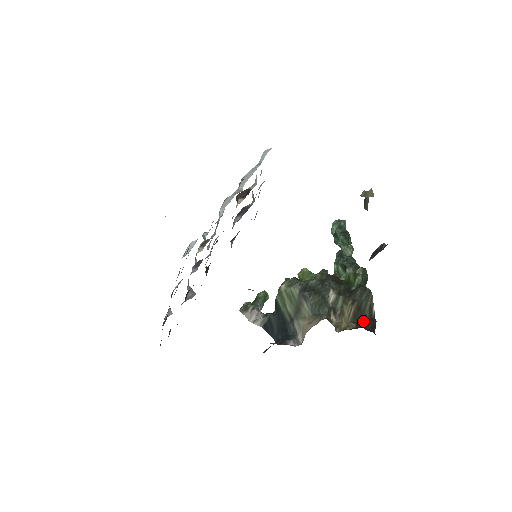
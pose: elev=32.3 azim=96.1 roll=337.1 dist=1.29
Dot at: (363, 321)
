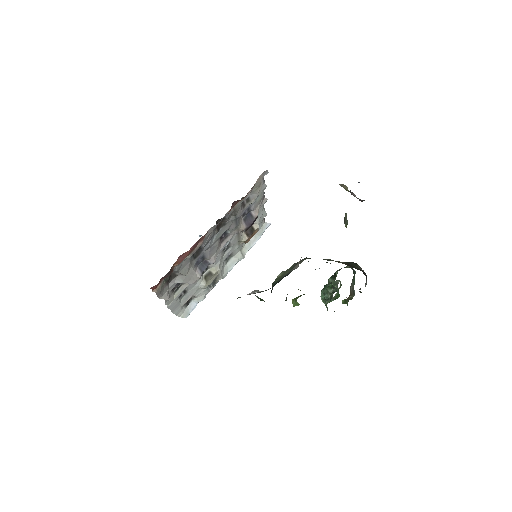
Dot at: occluded
